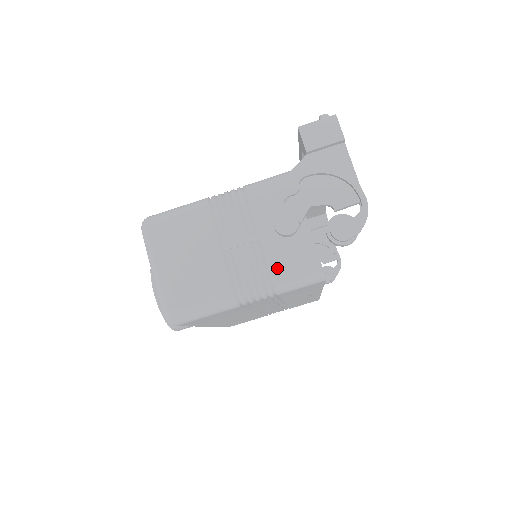
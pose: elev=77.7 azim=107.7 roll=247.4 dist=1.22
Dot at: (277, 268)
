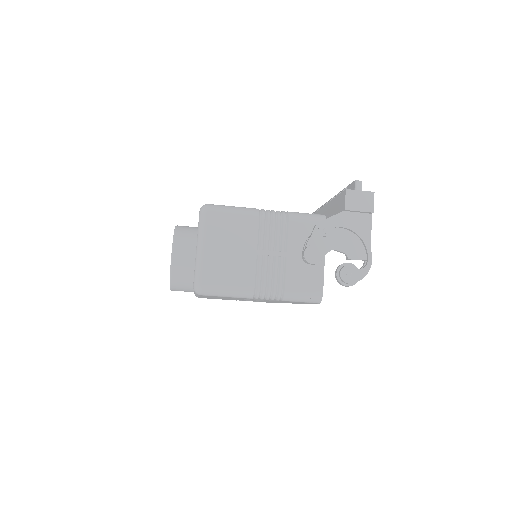
Dot at: (292, 282)
